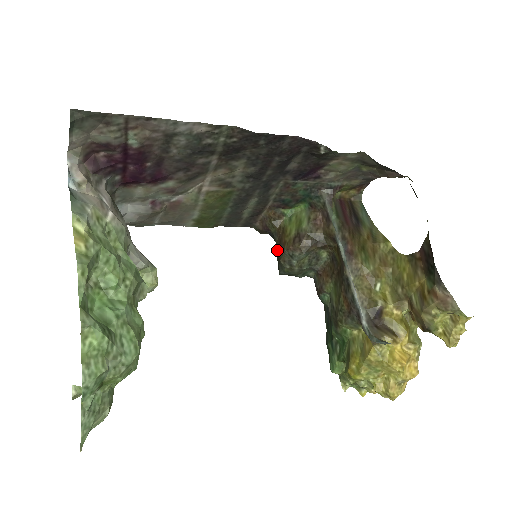
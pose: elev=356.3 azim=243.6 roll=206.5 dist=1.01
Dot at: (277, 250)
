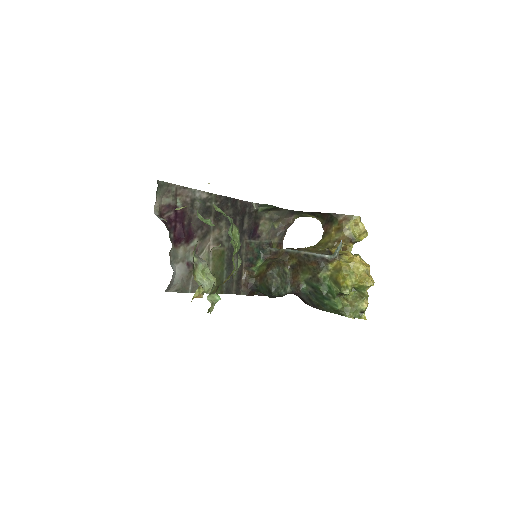
Dot at: (262, 284)
